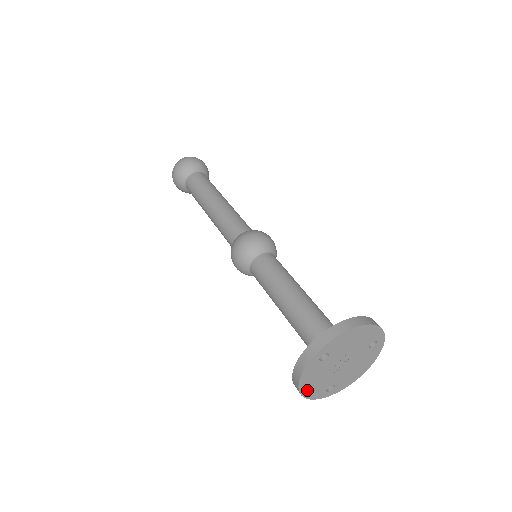
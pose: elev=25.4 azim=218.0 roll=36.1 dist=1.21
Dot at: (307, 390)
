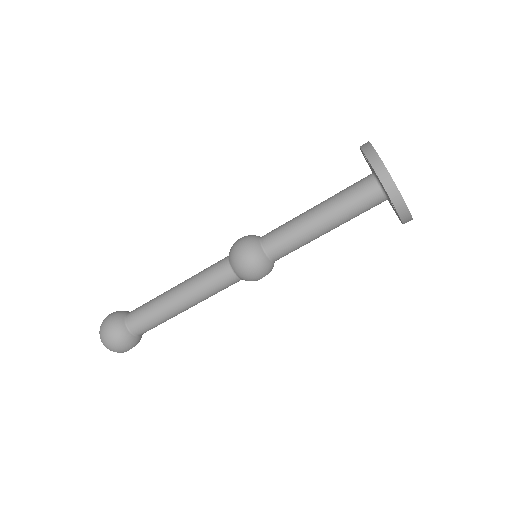
Dot at: (390, 176)
